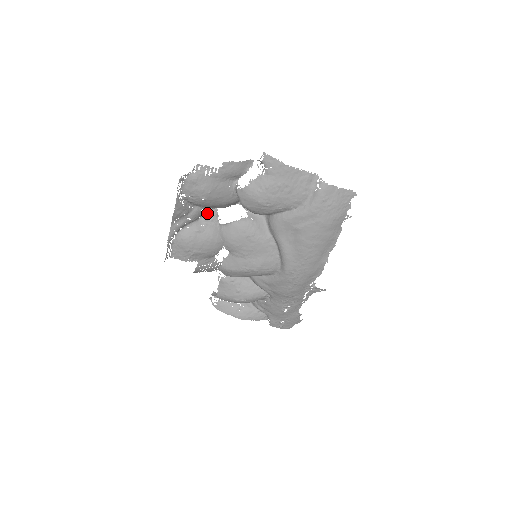
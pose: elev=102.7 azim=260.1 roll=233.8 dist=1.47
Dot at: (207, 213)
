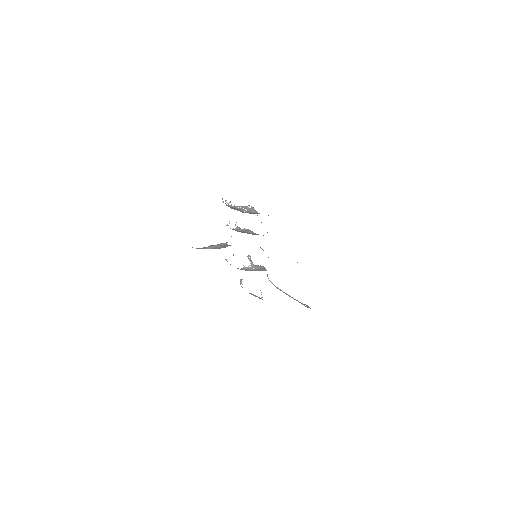
Dot at: (217, 245)
